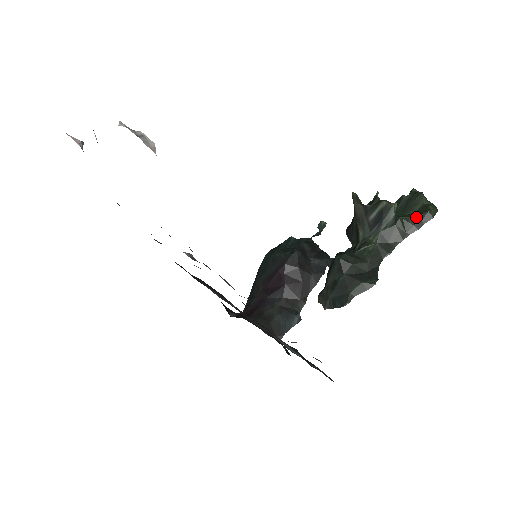
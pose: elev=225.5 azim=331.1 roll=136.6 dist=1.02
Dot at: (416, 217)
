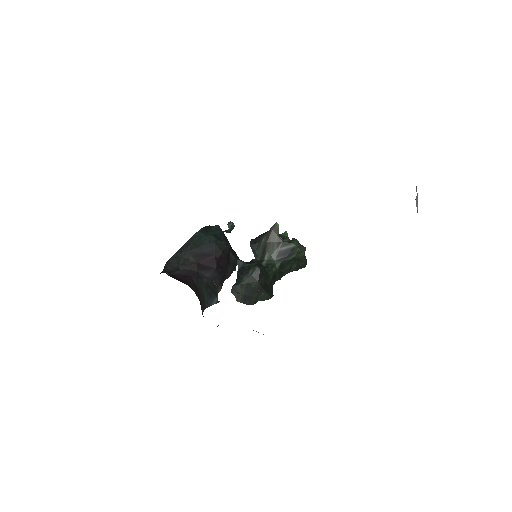
Dot at: (299, 262)
